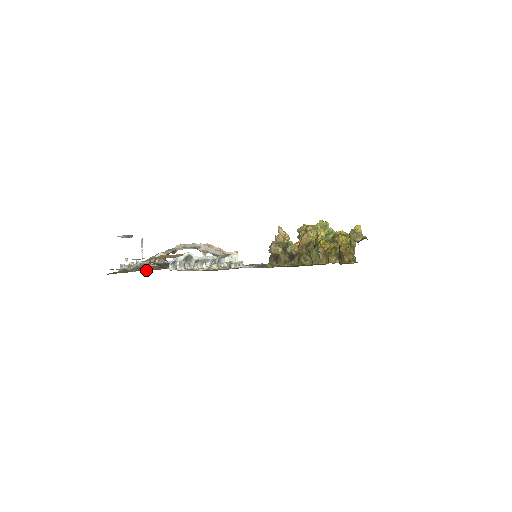
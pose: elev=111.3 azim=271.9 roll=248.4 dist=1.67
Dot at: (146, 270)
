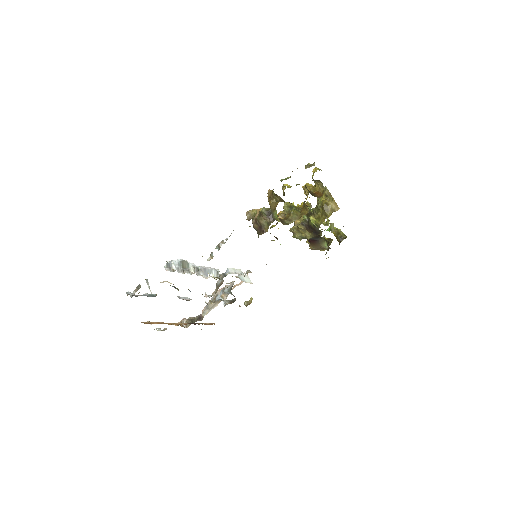
Dot at: occluded
